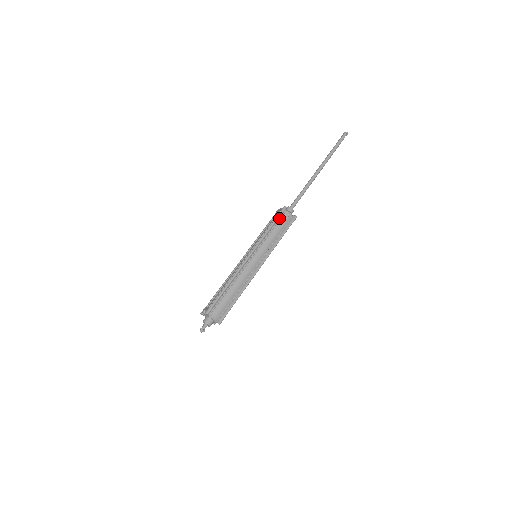
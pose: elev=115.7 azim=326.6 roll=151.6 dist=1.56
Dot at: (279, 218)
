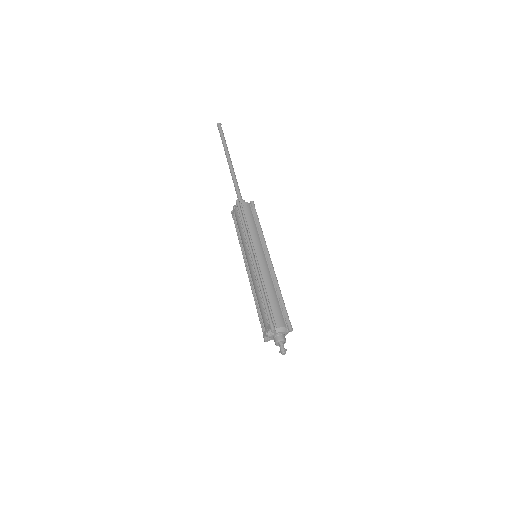
Dot at: (242, 212)
